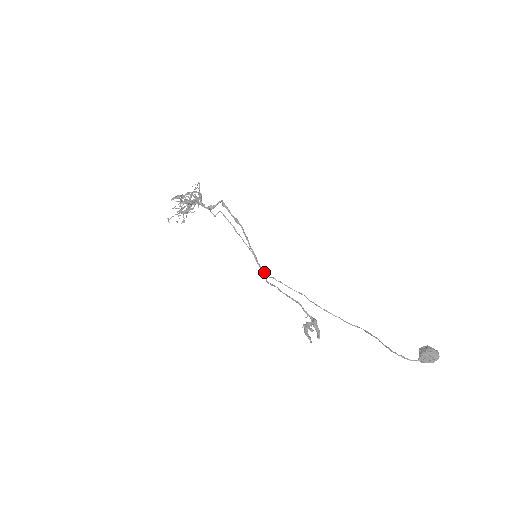
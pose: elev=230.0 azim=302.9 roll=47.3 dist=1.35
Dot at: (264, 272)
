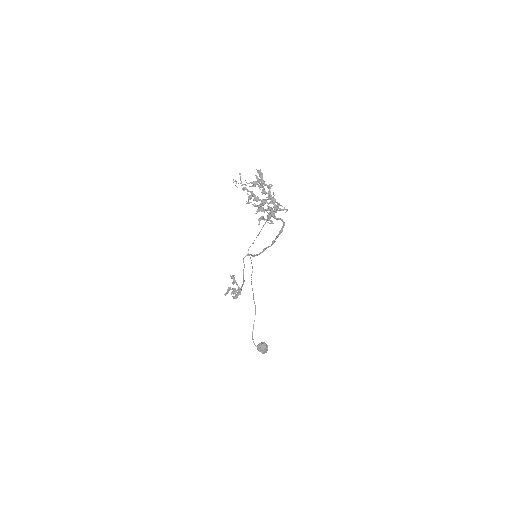
Dot at: (249, 255)
